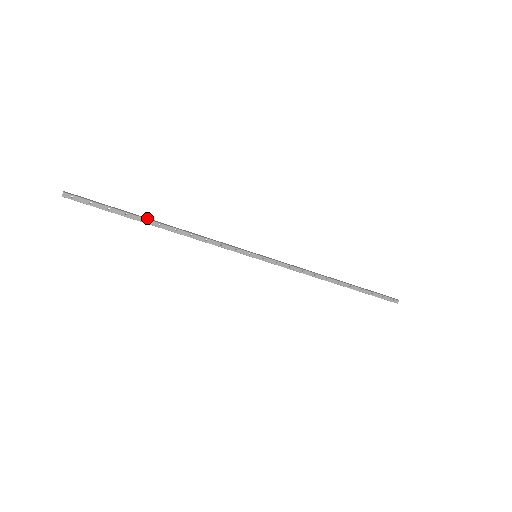
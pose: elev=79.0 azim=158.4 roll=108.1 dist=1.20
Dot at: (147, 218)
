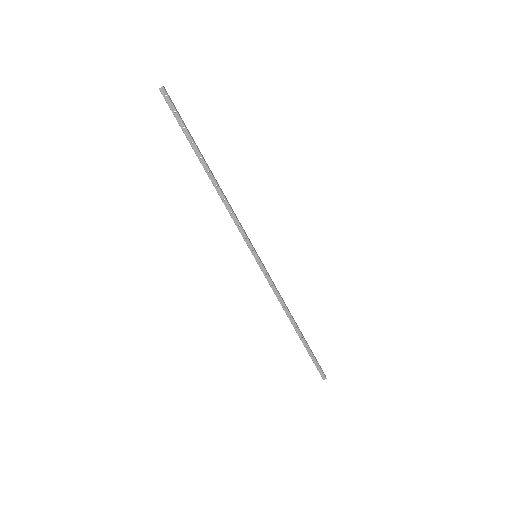
Dot at: occluded
